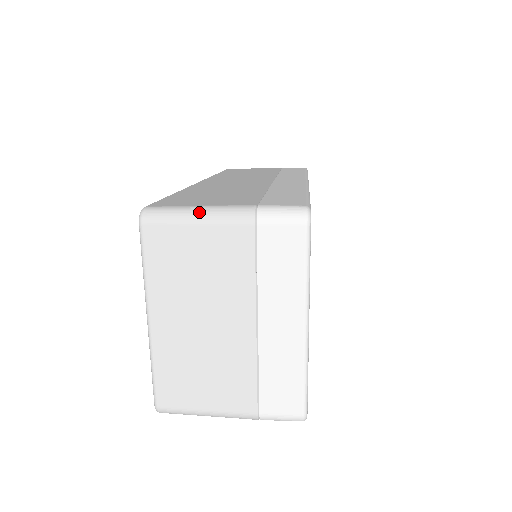
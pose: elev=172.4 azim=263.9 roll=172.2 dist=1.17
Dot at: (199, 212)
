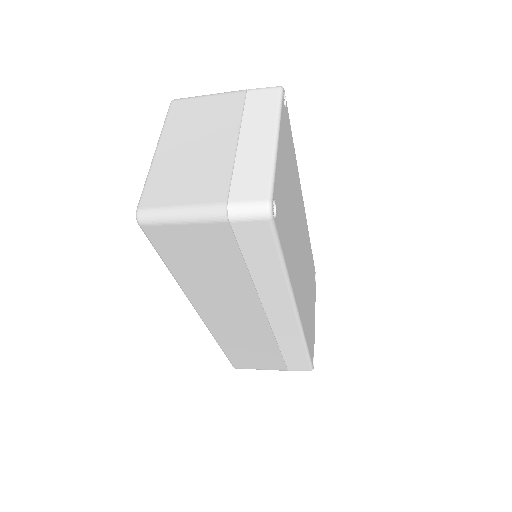
Dot at: (211, 94)
